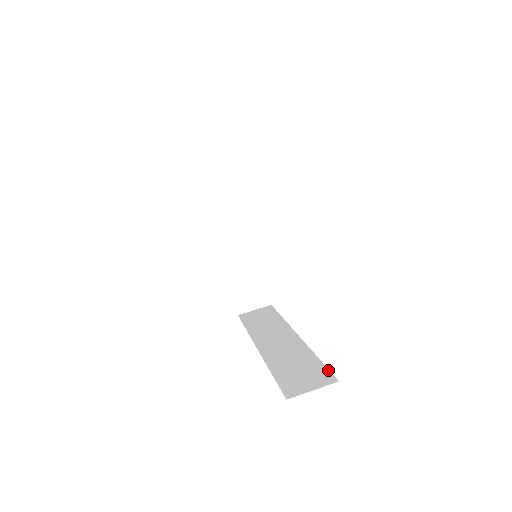
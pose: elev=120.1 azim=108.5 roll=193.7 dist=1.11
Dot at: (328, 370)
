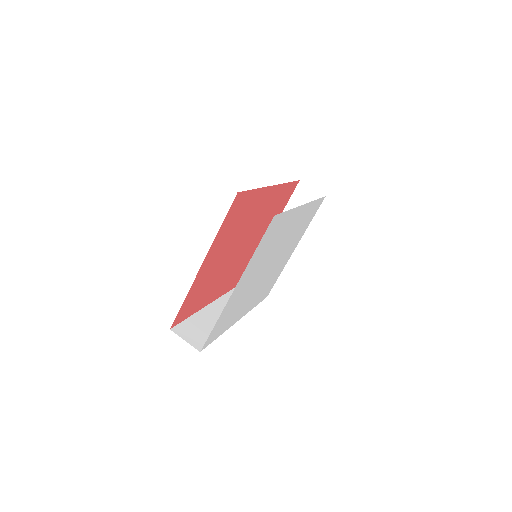
Dot at: (208, 344)
